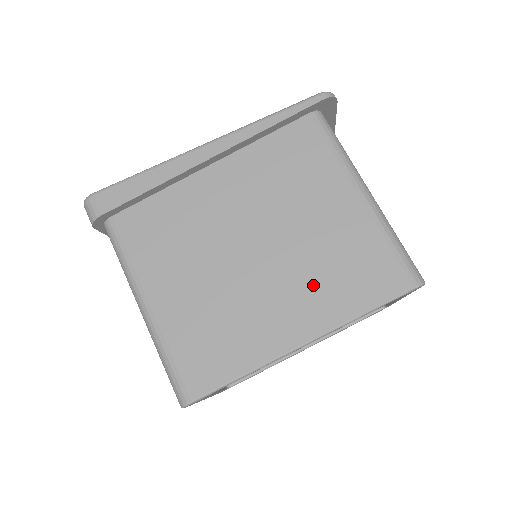
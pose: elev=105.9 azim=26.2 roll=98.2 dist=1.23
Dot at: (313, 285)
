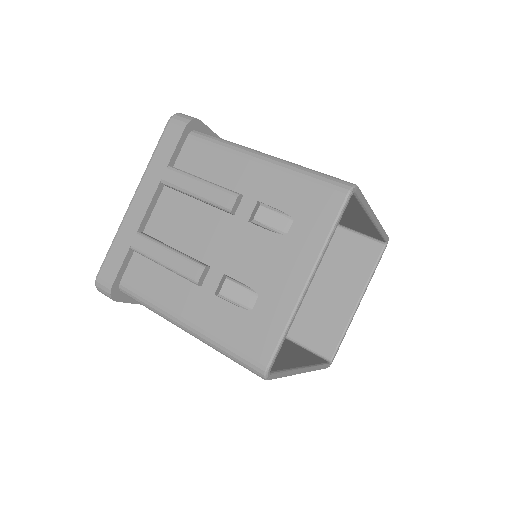
Dot at: occluded
